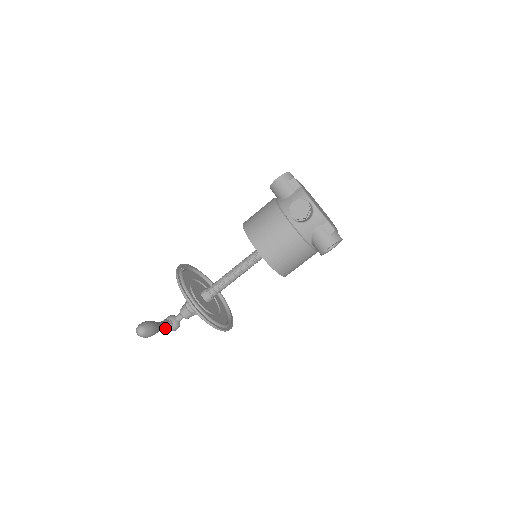
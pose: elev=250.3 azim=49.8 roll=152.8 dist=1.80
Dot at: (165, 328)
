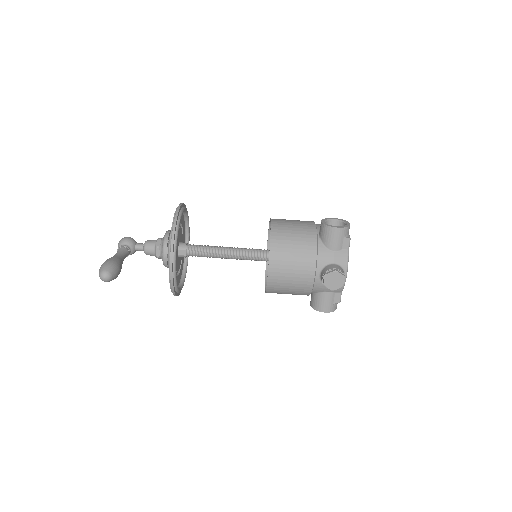
Dot at: occluded
